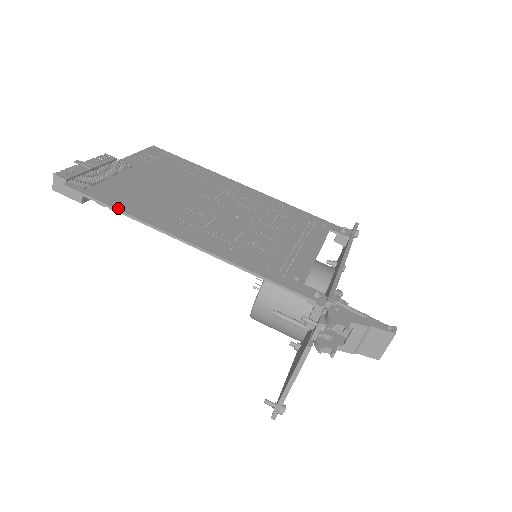
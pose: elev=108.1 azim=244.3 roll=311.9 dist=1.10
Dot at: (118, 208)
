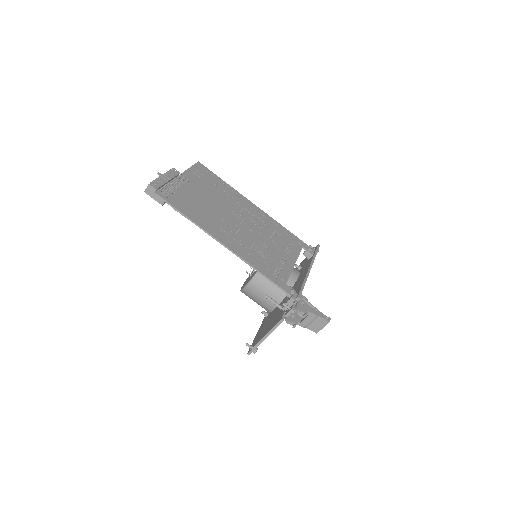
Dot at: (187, 216)
